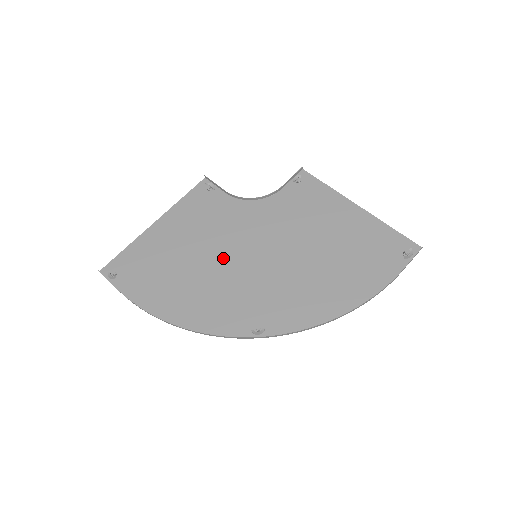
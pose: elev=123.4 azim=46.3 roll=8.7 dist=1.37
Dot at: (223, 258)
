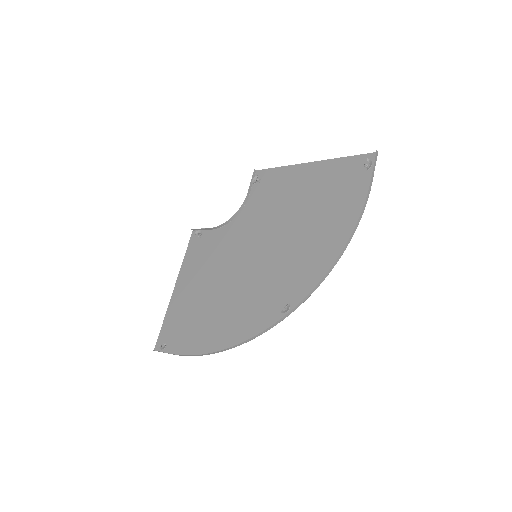
Dot at: (233, 276)
